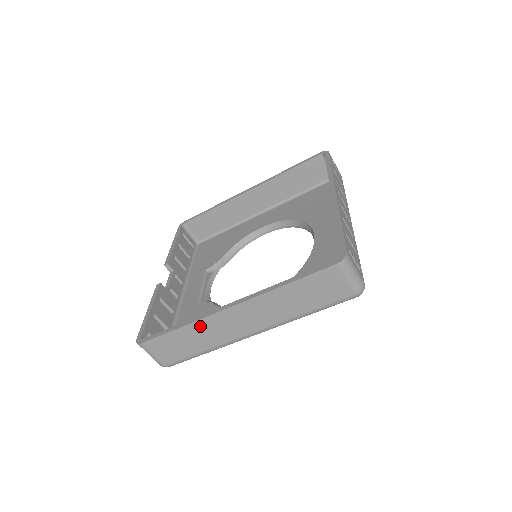
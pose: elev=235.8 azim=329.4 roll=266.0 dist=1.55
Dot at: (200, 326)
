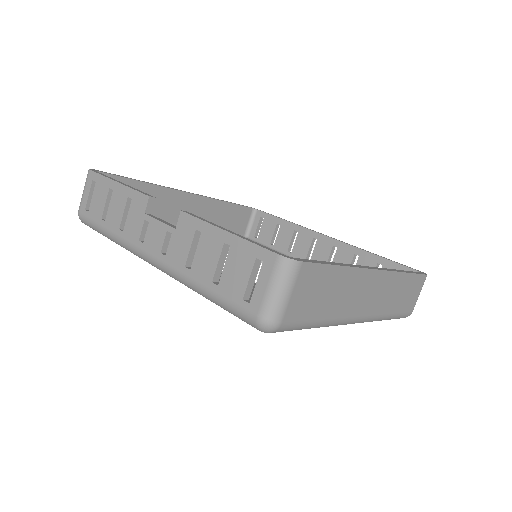
Dot at: (353, 277)
